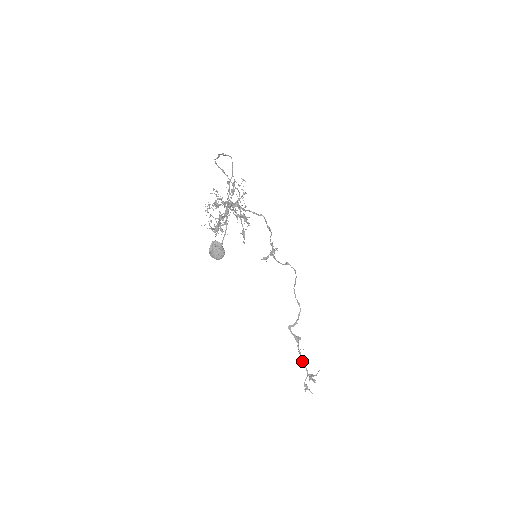
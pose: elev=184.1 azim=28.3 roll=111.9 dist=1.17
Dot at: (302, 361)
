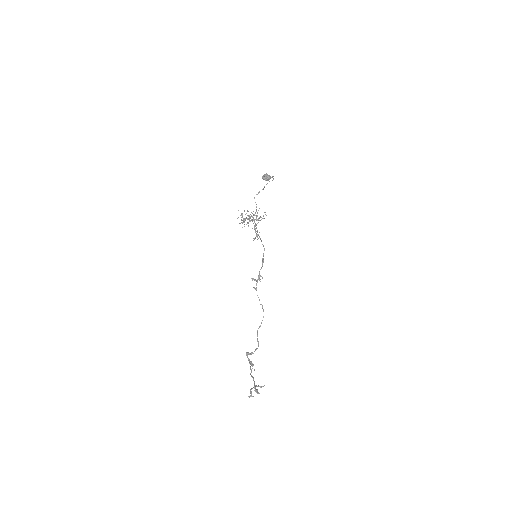
Dot at: (252, 376)
